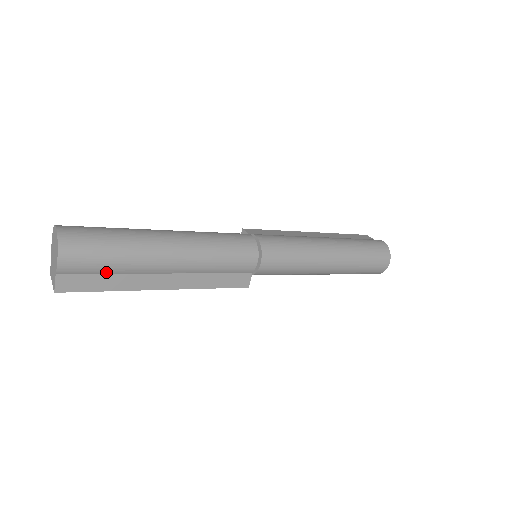
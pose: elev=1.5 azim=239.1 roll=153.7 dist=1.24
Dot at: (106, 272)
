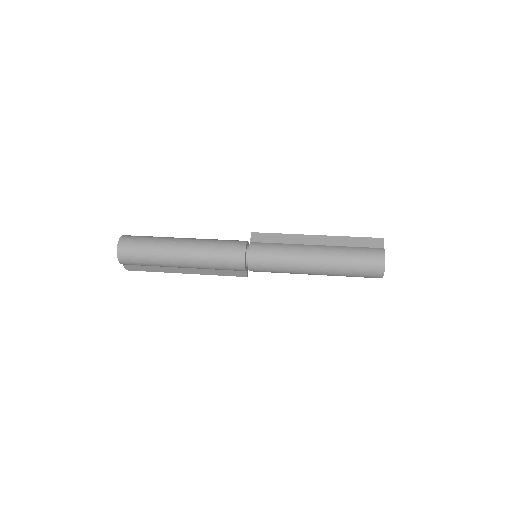
Dot at: (148, 266)
